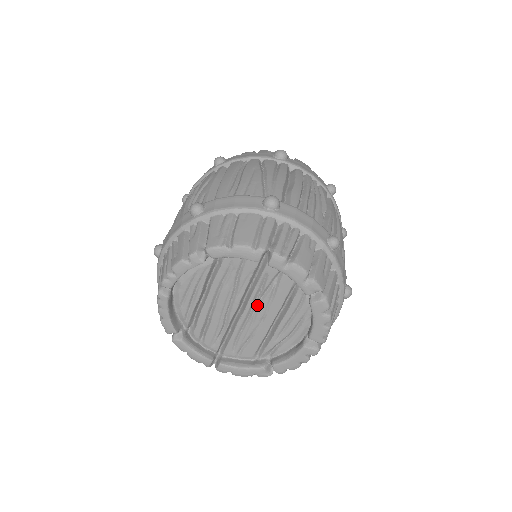
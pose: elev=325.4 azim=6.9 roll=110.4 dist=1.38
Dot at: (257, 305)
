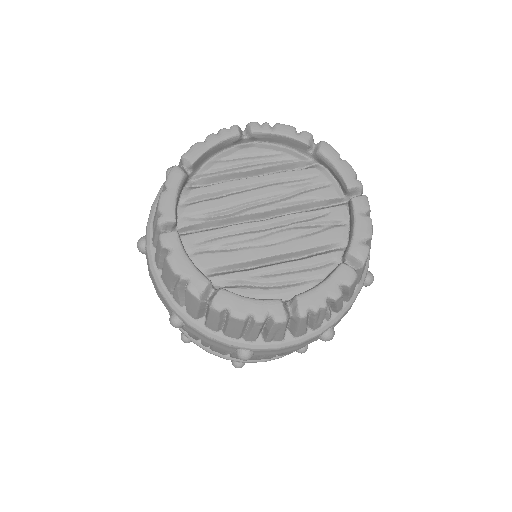
Dot at: (283, 228)
